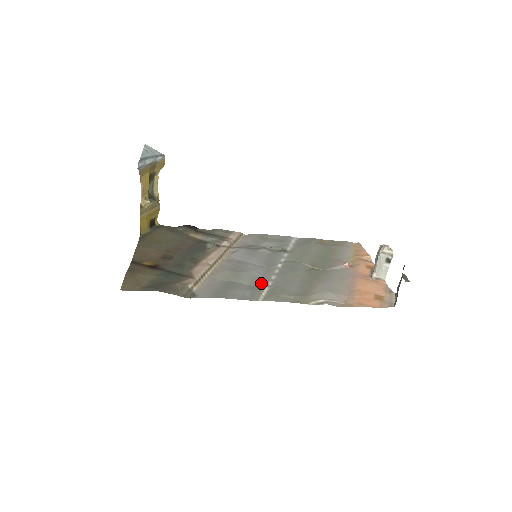
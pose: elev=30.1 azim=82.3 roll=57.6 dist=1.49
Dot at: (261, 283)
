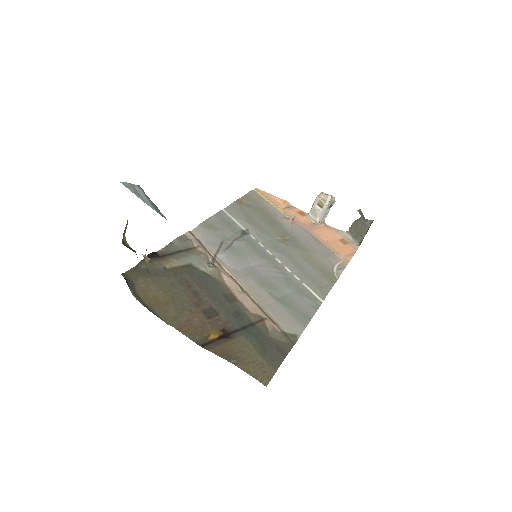
Dot at: (294, 282)
